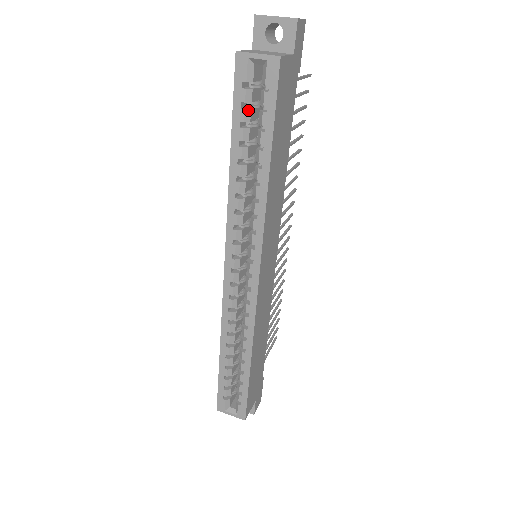
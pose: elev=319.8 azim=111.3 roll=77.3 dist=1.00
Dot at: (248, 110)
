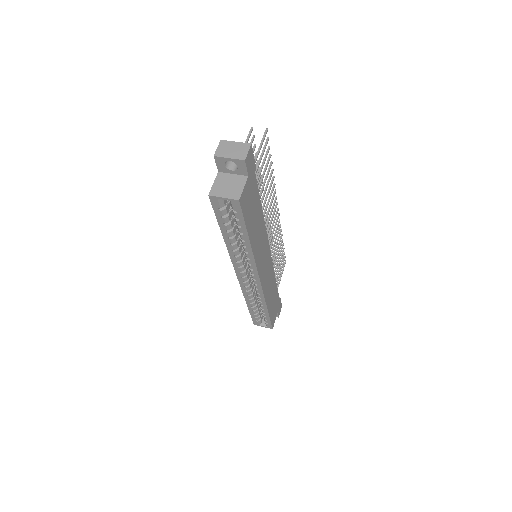
Dot at: (226, 217)
